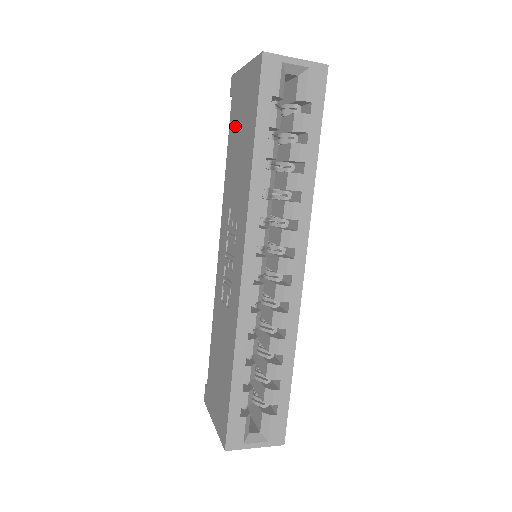
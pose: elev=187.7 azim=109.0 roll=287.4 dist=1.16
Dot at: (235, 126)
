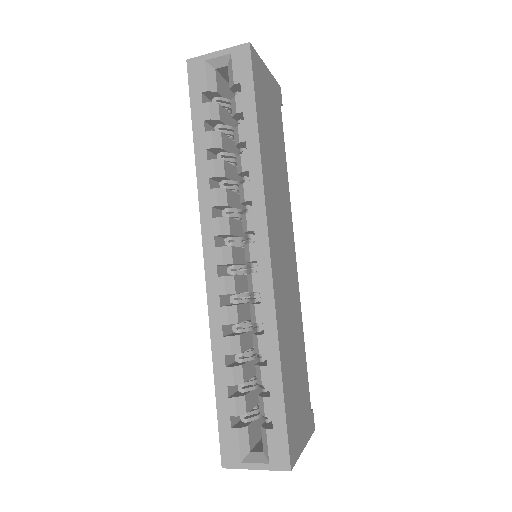
Dot at: occluded
